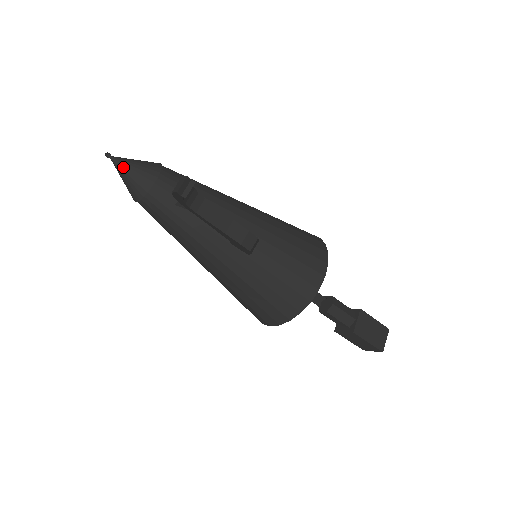
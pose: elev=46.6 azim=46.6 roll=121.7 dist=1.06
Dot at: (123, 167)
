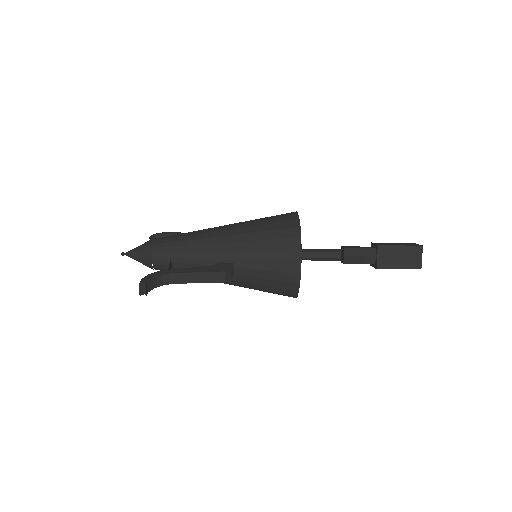
Dot at: (133, 258)
